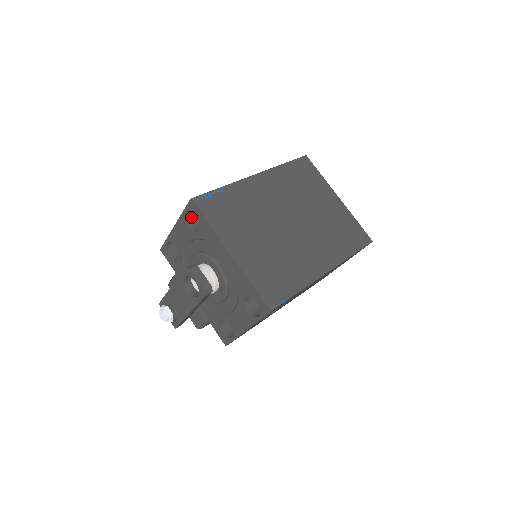
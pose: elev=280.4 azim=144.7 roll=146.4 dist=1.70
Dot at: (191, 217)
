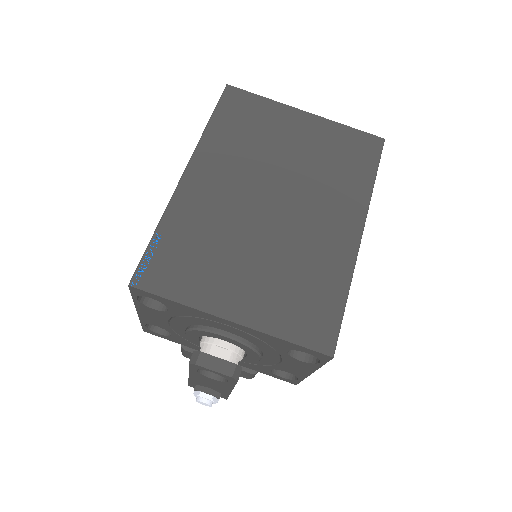
Dot at: occluded
